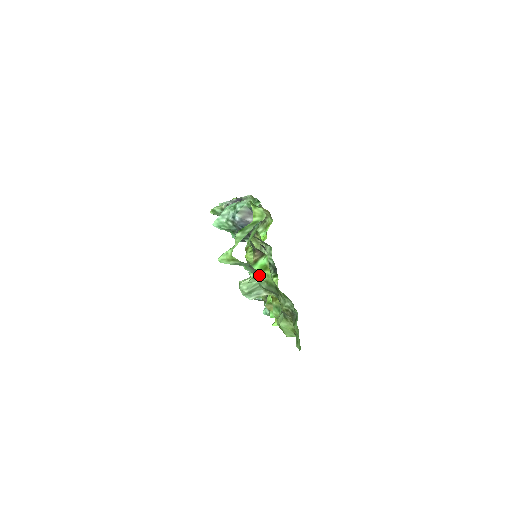
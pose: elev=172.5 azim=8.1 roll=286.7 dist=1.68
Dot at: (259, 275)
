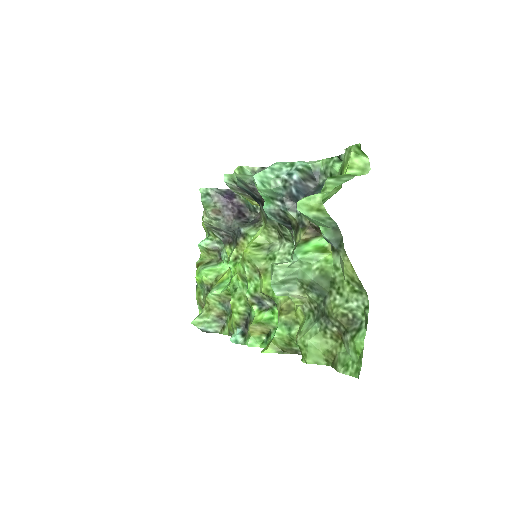
Dot at: (312, 258)
